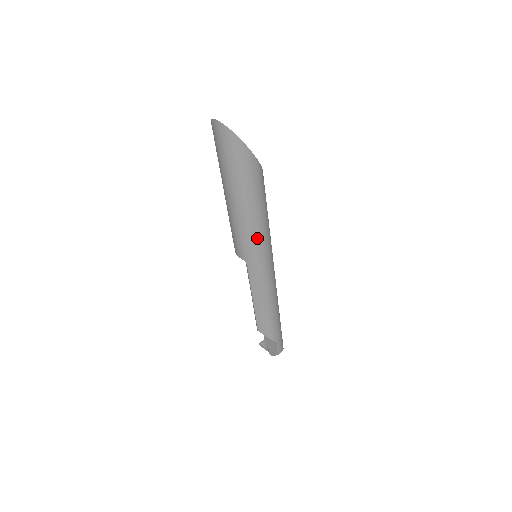
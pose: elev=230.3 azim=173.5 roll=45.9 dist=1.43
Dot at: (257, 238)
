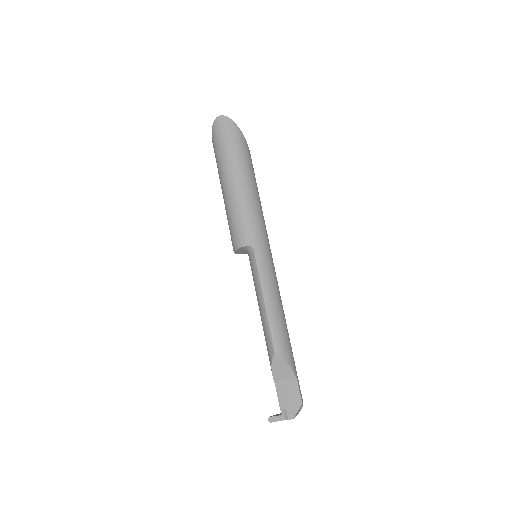
Dot at: (260, 219)
